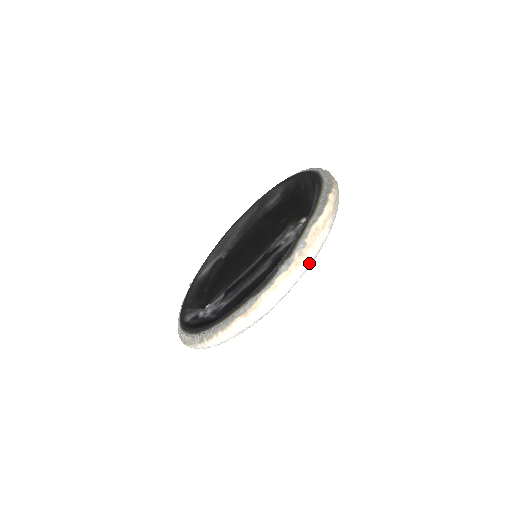
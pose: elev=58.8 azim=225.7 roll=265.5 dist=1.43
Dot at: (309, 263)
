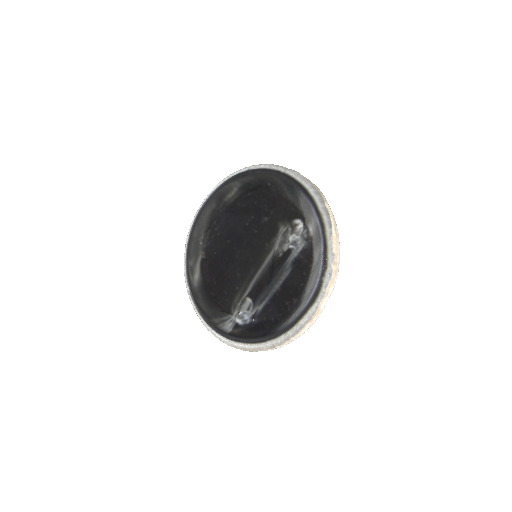
Dot at: occluded
